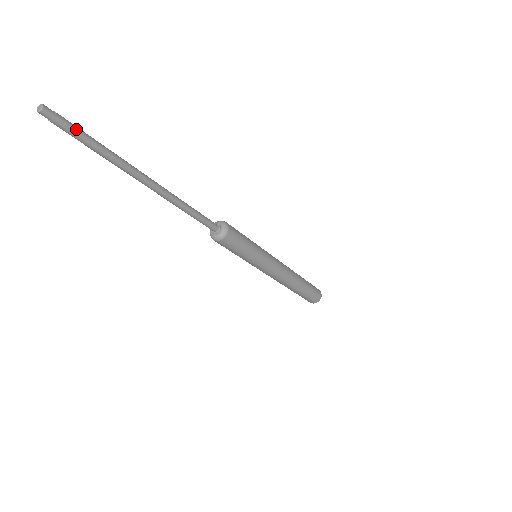
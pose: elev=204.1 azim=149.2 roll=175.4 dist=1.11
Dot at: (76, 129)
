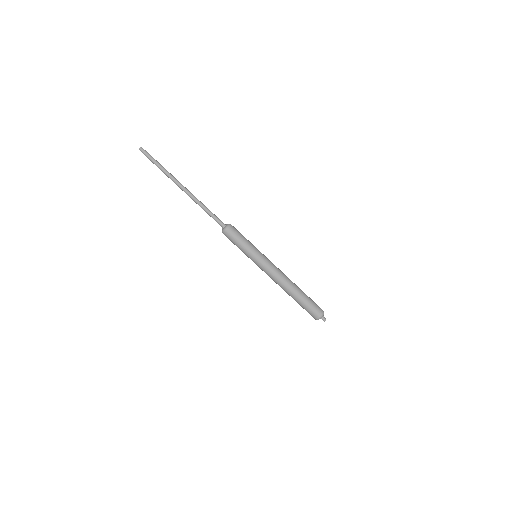
Dot at: (152, 157)
